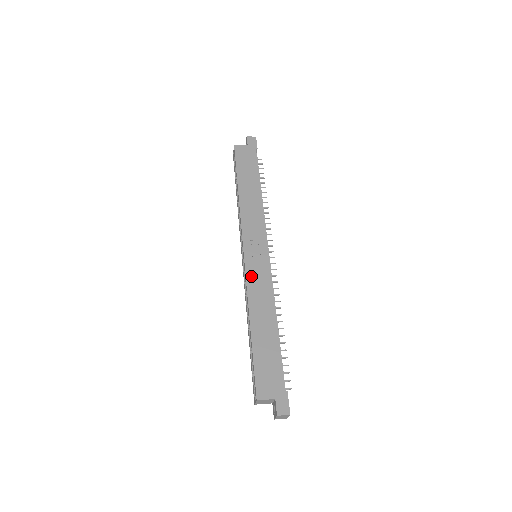
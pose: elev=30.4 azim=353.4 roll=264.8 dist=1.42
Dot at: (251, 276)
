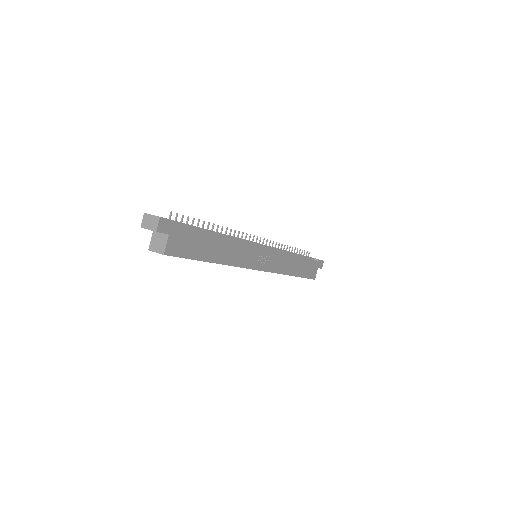
Dot at: (274, 268)
